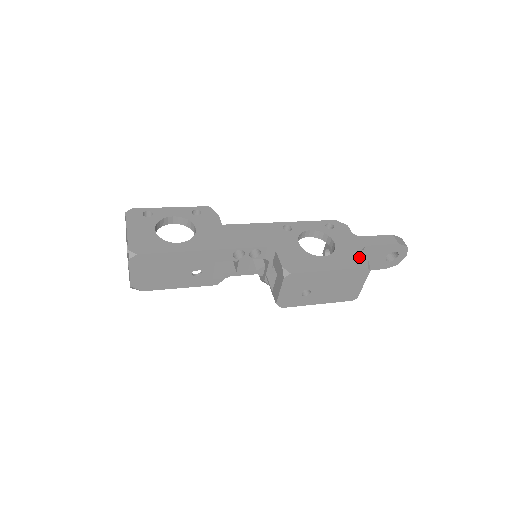
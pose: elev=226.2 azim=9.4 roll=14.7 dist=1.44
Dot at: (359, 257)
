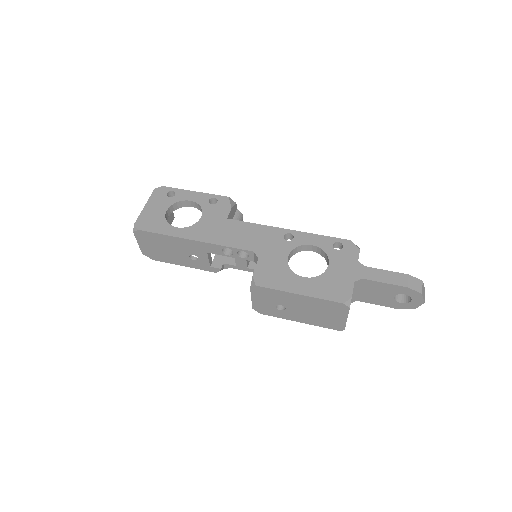
Dot at: (344, 289)
